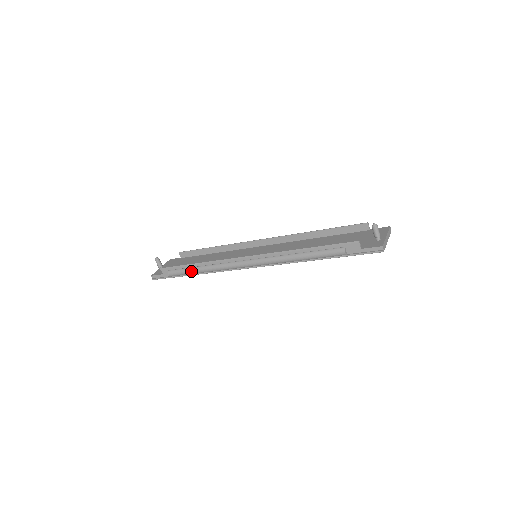
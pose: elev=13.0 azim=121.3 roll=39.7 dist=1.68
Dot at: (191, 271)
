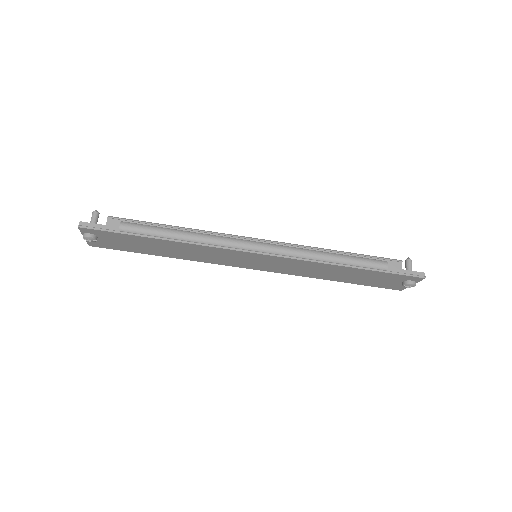
Dot at: (165, 231)
